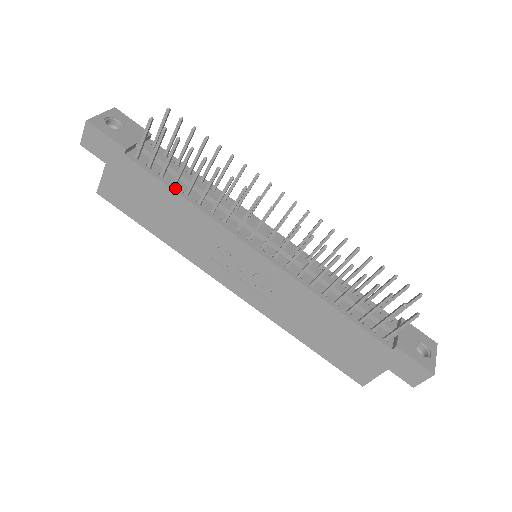
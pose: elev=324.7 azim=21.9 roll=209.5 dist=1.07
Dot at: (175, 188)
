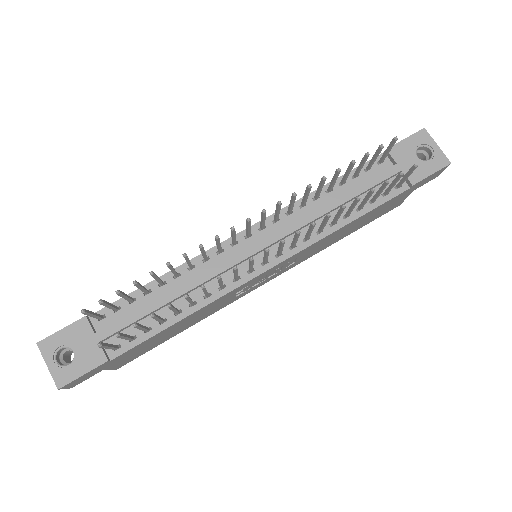
Dot at: (167, 323)
